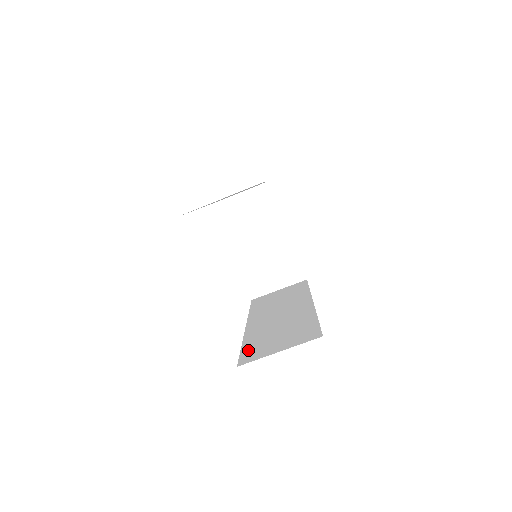
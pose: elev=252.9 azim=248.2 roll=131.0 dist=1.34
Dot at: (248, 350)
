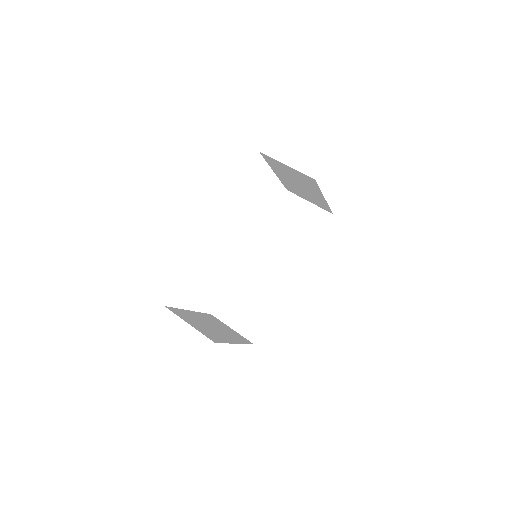
Dot at: occluded
